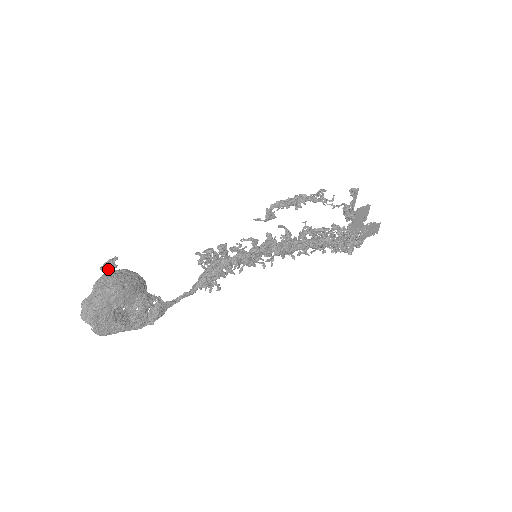
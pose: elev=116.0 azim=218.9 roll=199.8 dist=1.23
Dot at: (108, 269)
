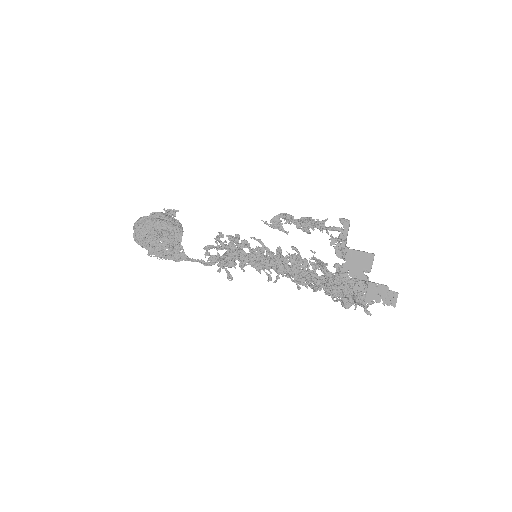
Dot at: (169, 213)
